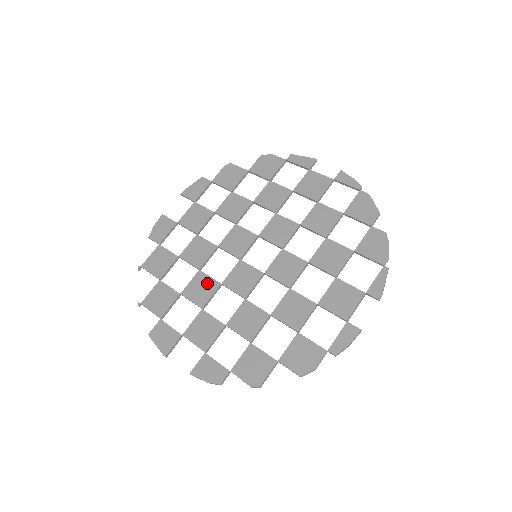
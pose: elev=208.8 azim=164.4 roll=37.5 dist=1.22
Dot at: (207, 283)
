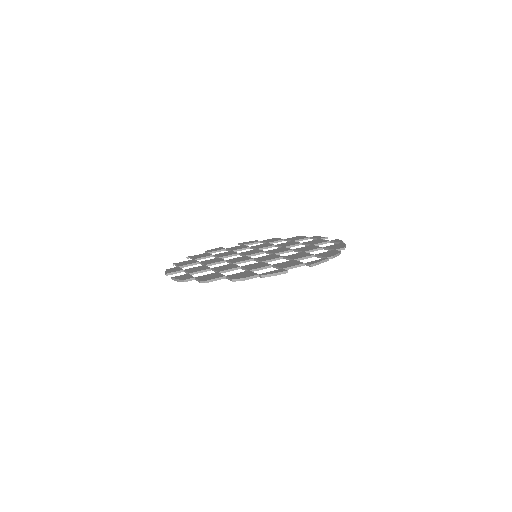
Dot at: (218, 260)
